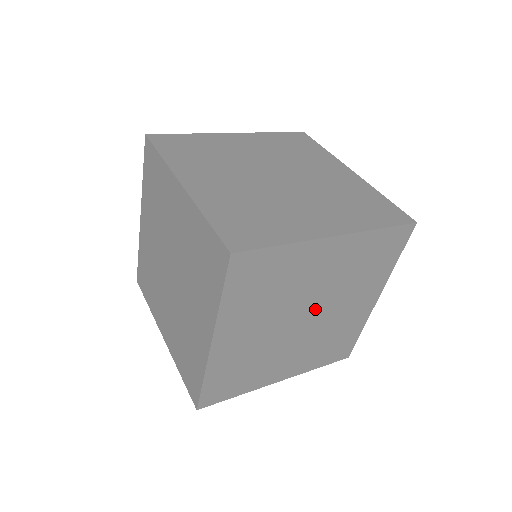
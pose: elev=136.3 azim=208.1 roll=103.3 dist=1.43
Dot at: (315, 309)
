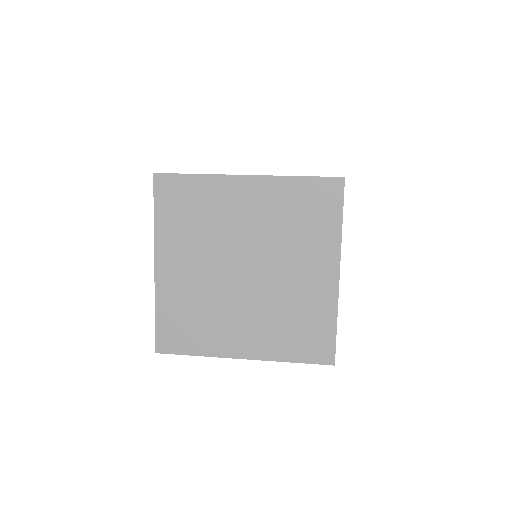
Dot at: occluded
